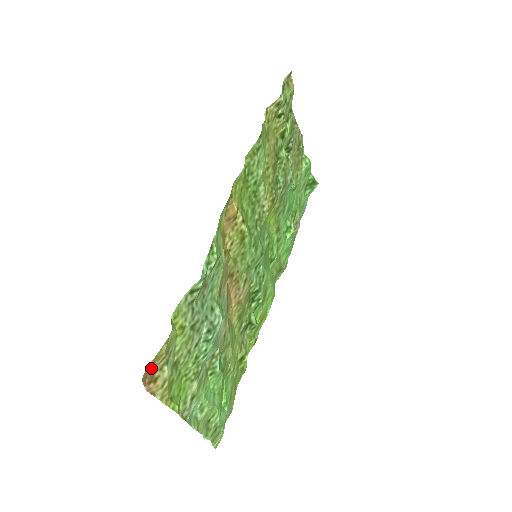
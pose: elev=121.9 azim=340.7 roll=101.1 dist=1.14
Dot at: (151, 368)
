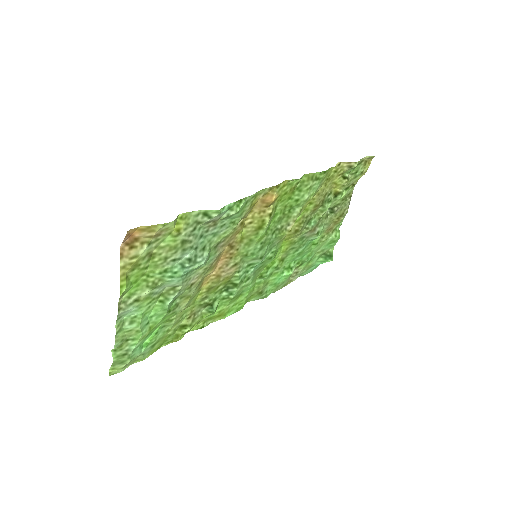
Dot at: (138, 233)
